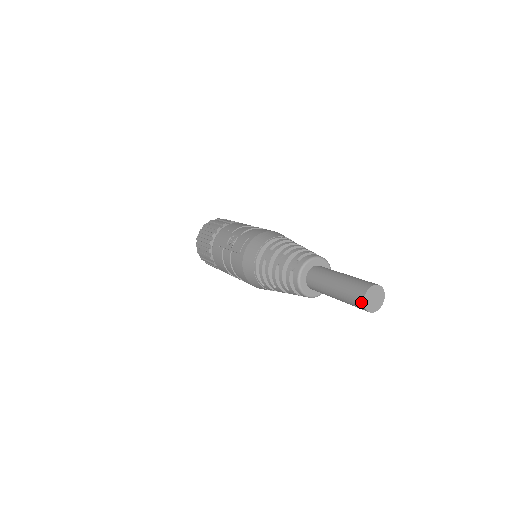
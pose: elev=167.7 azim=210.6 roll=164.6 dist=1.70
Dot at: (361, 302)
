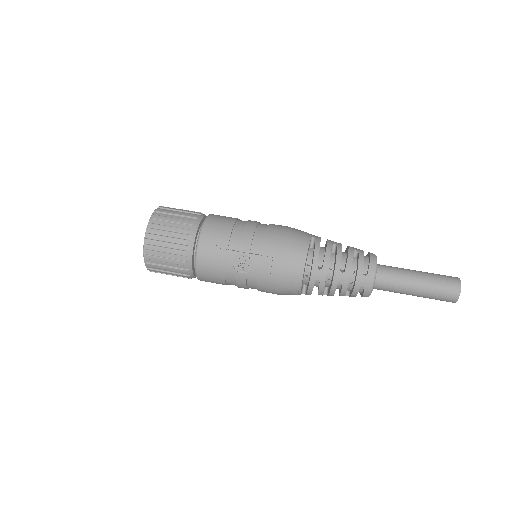
Dot at: (454, 301)
